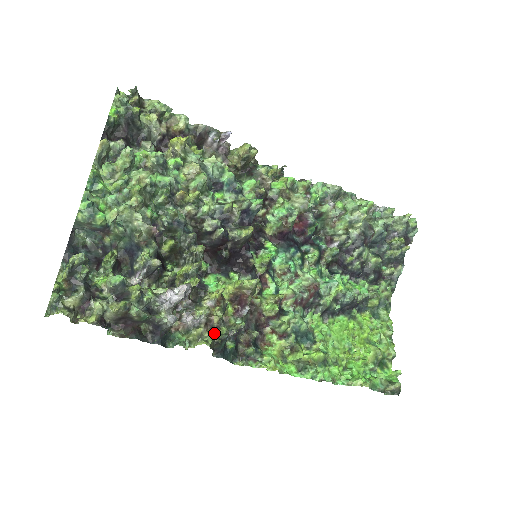
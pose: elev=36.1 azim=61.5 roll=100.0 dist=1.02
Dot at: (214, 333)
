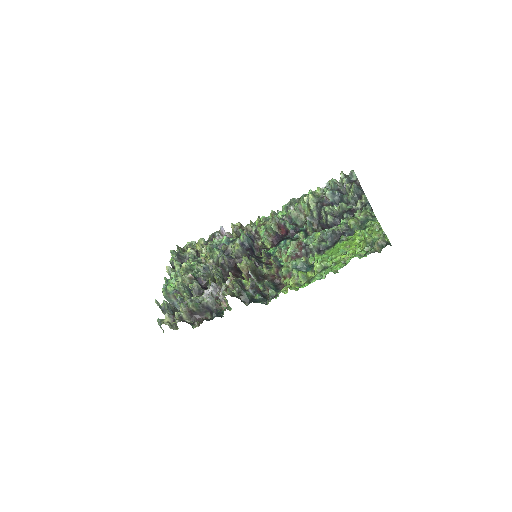
Dot at: (232, 291)
